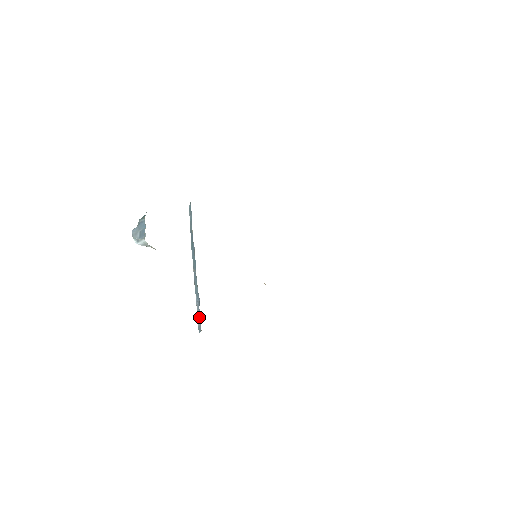
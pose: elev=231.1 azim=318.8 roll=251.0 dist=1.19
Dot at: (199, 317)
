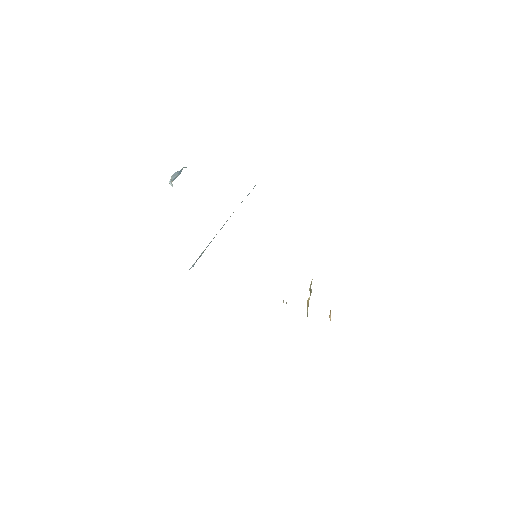
Dot at: (193, 266)
